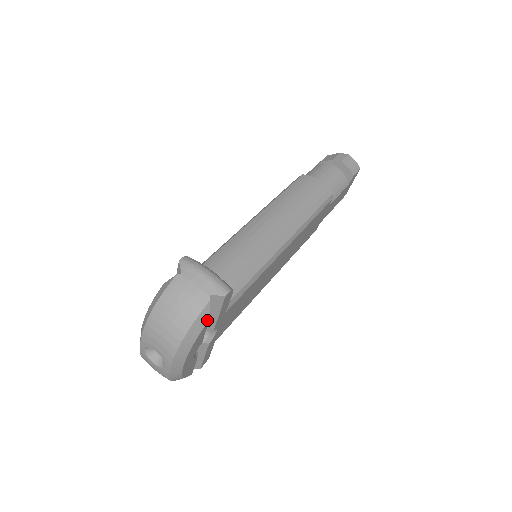
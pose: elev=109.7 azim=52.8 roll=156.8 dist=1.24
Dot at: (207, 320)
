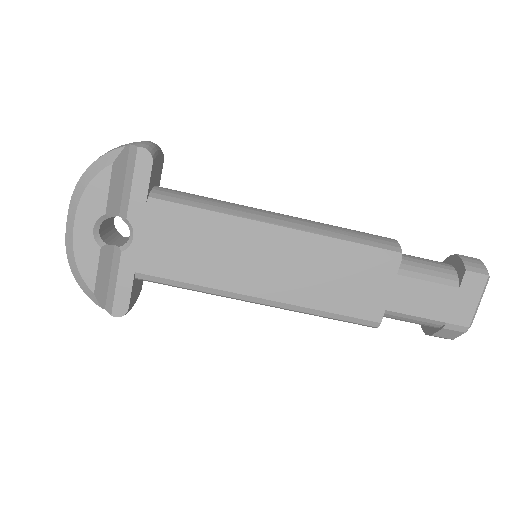
Dot at: (111, 163)
